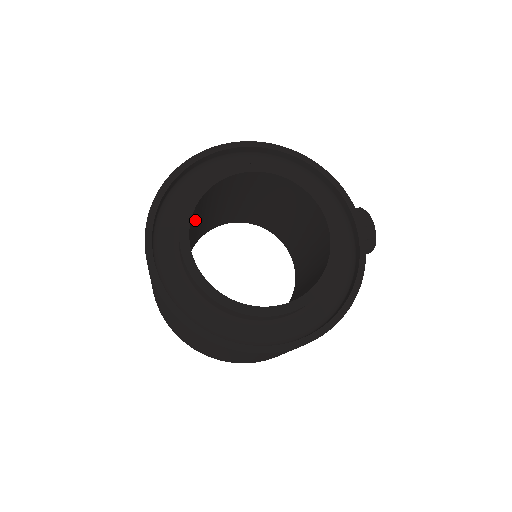
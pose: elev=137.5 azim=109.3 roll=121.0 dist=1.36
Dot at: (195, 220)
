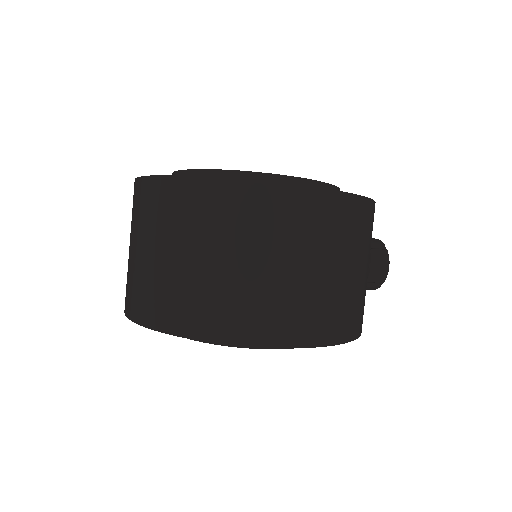
Dot at: occluded
